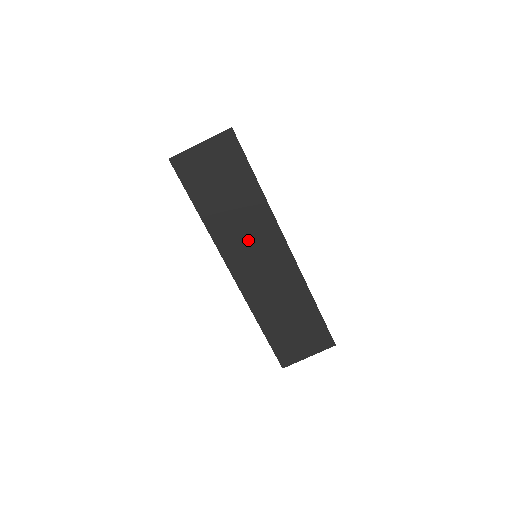
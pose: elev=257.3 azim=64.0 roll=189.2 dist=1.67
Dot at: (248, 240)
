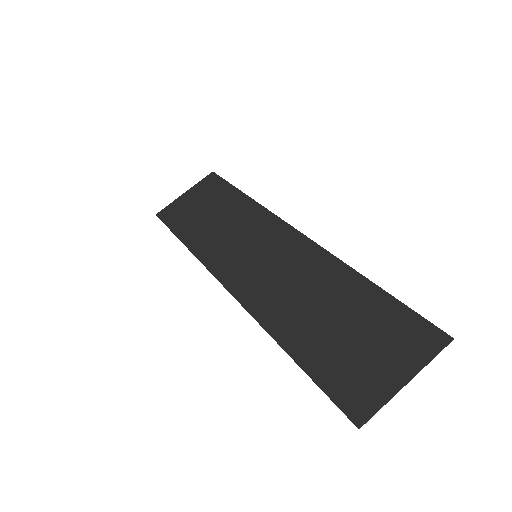
Dot at: (242, 244)
